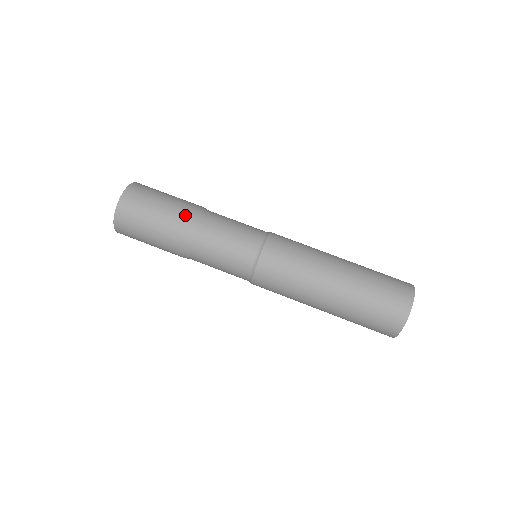
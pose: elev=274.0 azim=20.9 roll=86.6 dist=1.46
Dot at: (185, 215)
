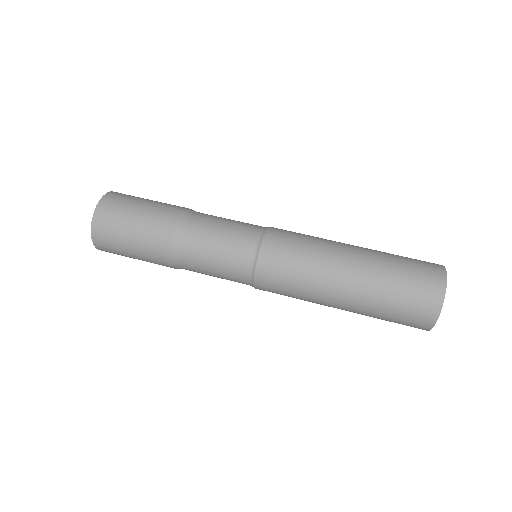
Dot at: (175, 210)
